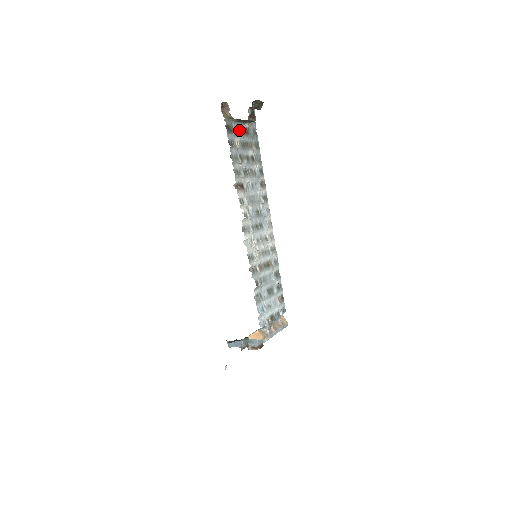
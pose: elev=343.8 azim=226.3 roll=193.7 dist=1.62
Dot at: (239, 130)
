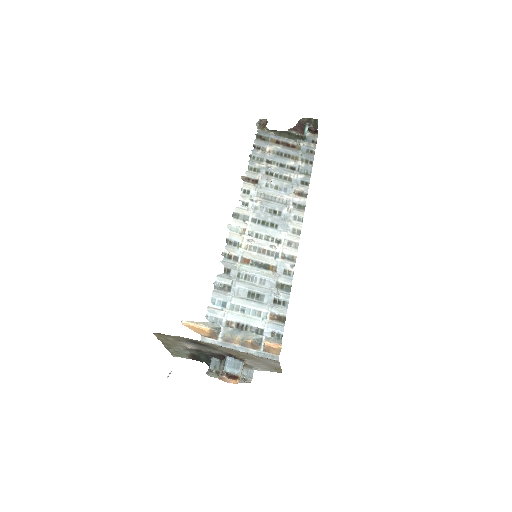
Dot at: (280, 143)
